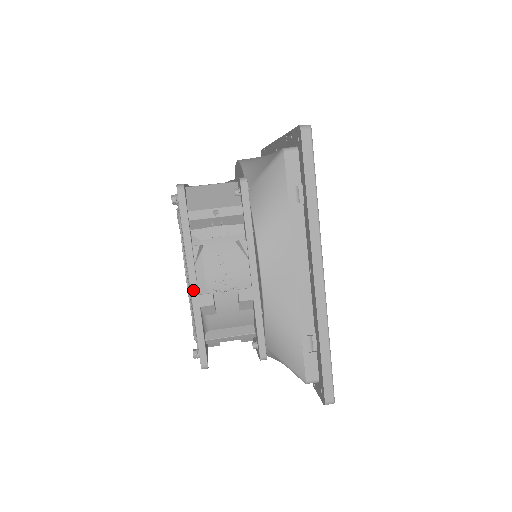
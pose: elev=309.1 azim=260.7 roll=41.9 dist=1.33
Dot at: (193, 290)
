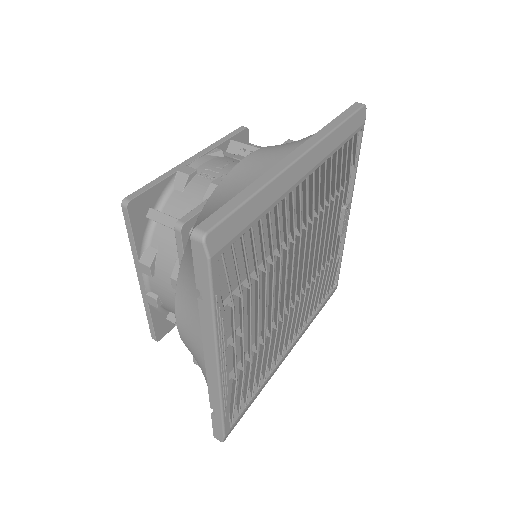
Dot at: (186, 162)
